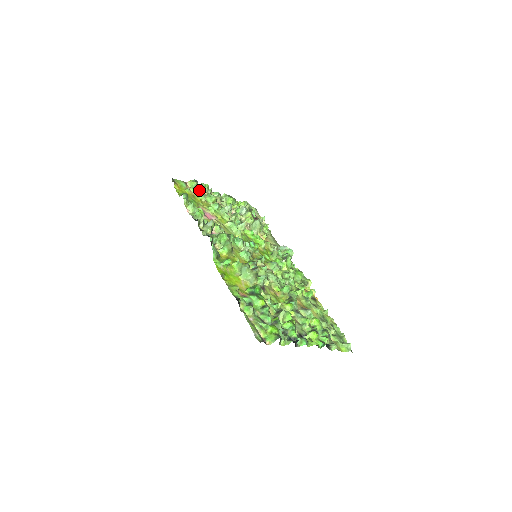
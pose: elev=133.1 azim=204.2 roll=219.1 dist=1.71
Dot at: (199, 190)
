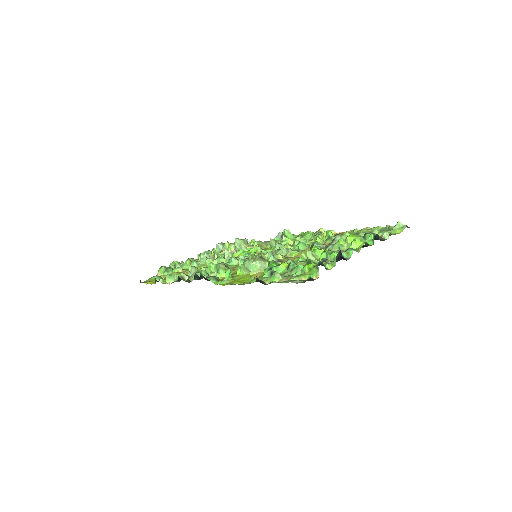
Dot at: (171, 269)
